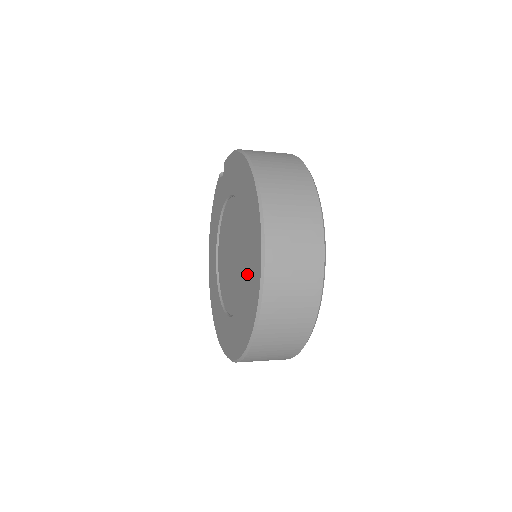
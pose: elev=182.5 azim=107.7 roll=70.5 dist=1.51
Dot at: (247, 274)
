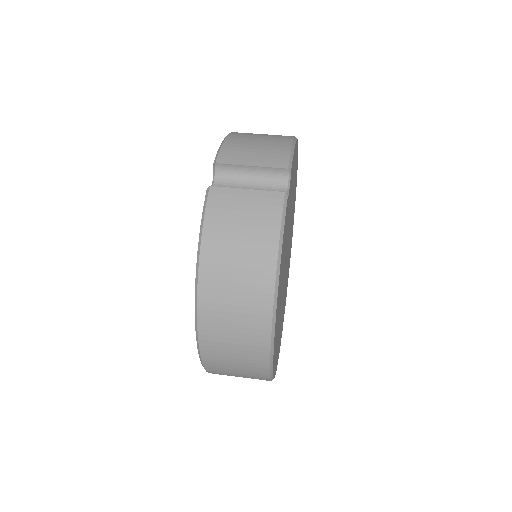
Dot at: occluded
